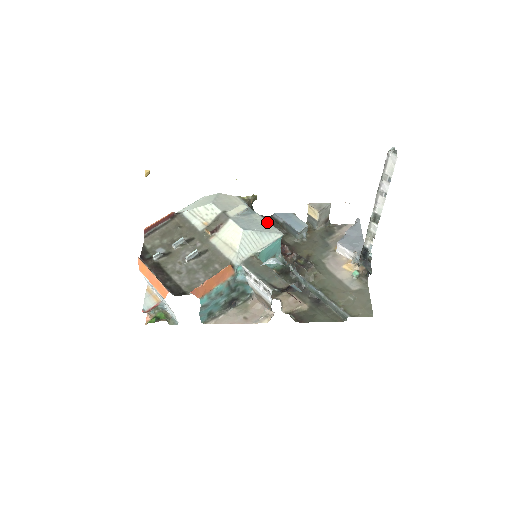
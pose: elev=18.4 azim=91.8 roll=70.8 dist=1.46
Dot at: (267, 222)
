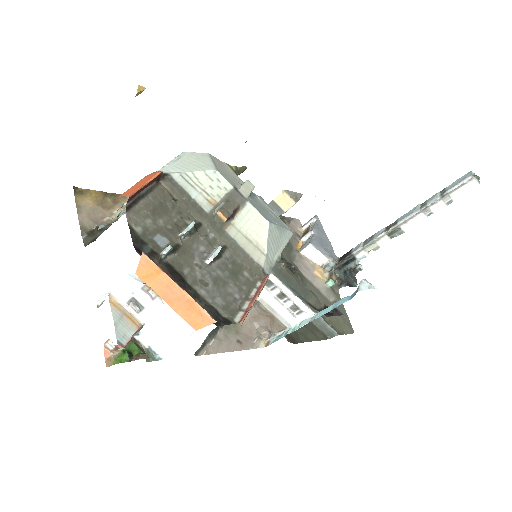
Dot at: (273, 211)
